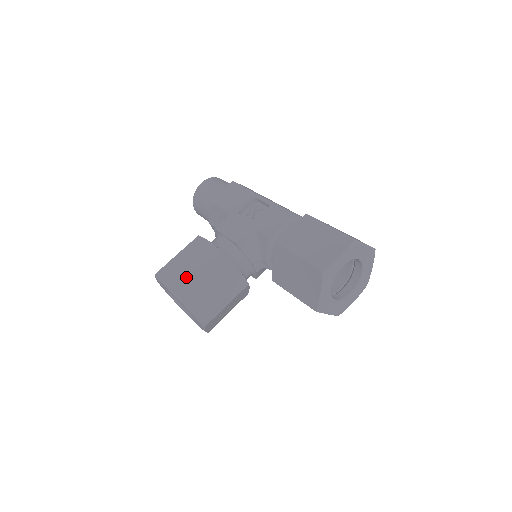
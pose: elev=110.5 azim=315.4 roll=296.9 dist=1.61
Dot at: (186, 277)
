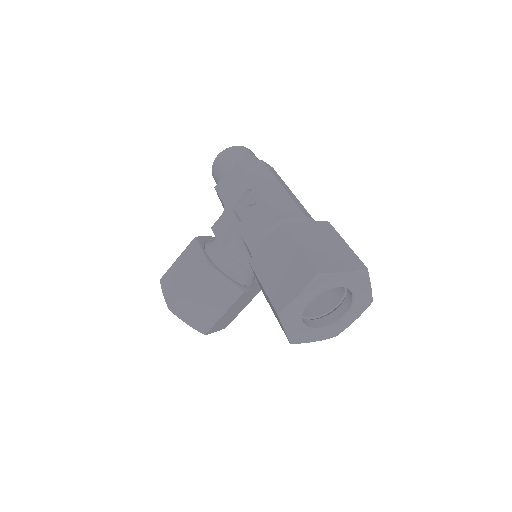
Dot at: (178, 289)
